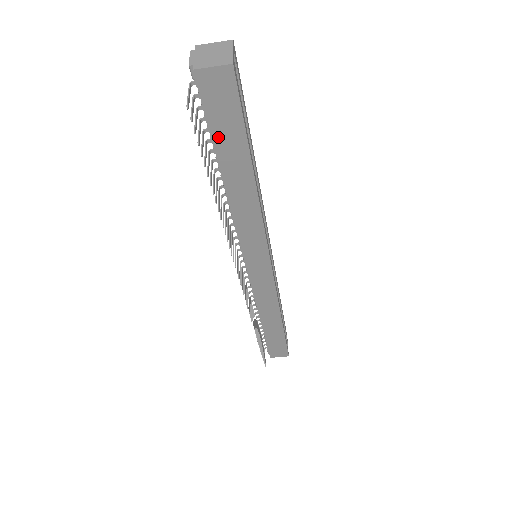
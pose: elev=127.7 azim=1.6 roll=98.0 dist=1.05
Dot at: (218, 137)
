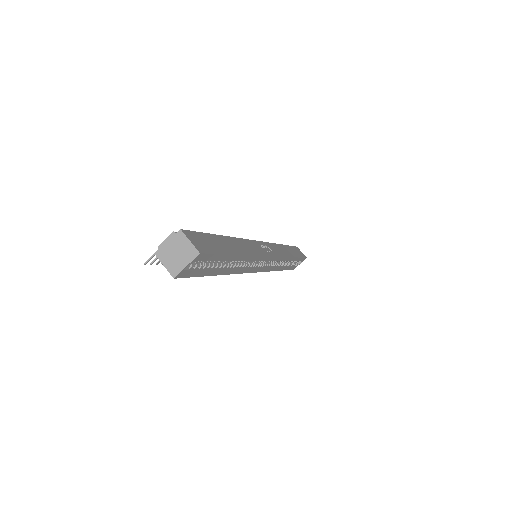
Dot at: occluded
